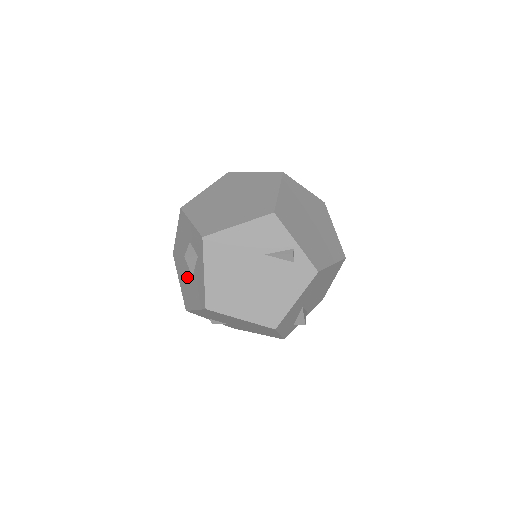
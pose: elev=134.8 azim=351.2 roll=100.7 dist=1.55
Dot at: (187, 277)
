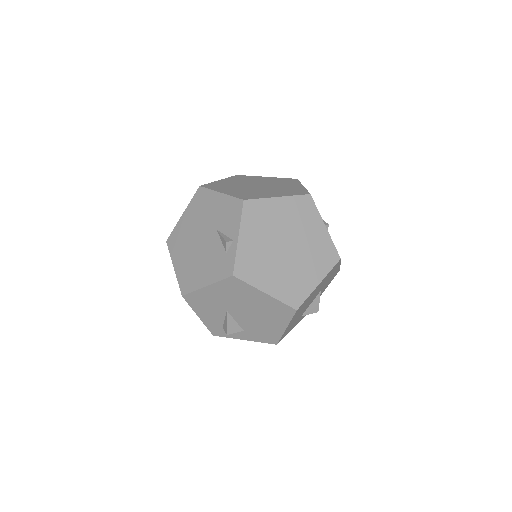
Dot at: occluded
